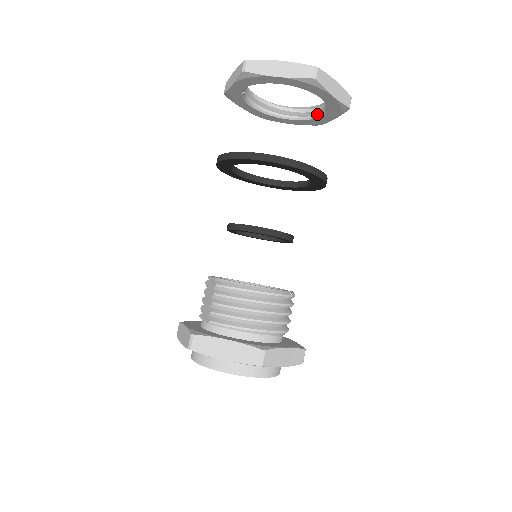
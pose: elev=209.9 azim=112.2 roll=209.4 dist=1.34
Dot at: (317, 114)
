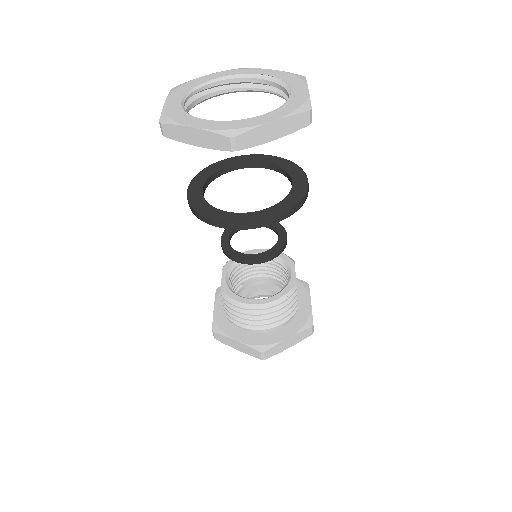
Dot at: occluded
